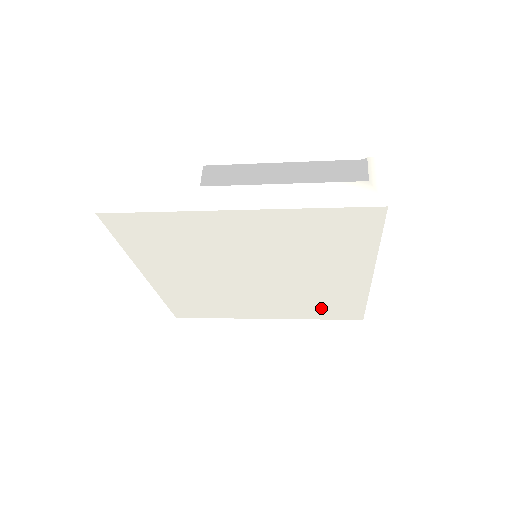
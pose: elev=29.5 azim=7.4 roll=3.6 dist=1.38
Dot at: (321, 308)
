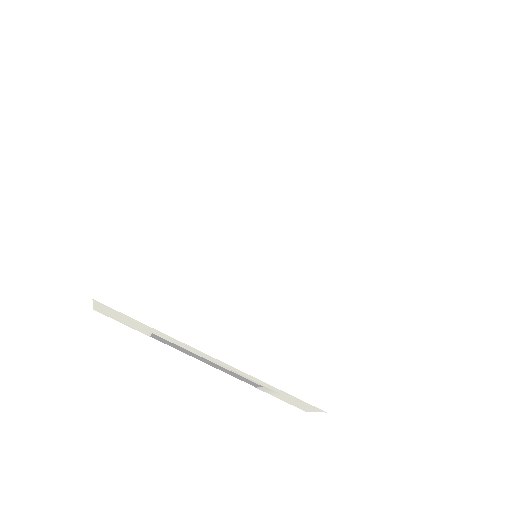
Dot at: (352, 233)
